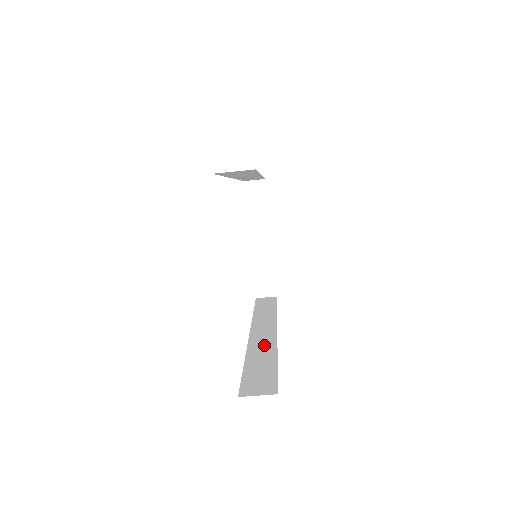
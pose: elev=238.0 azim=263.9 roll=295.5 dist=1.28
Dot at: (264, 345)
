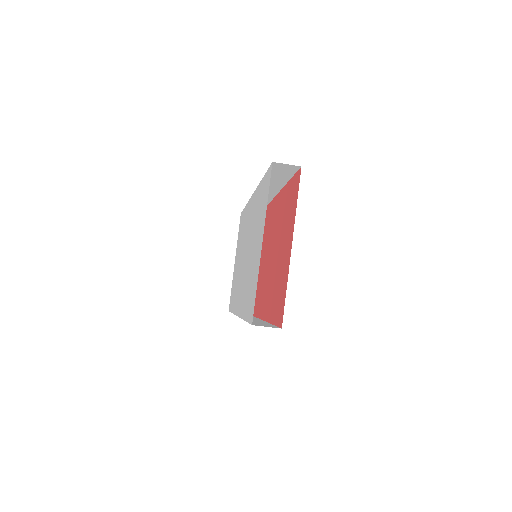
Dot at: occluded
